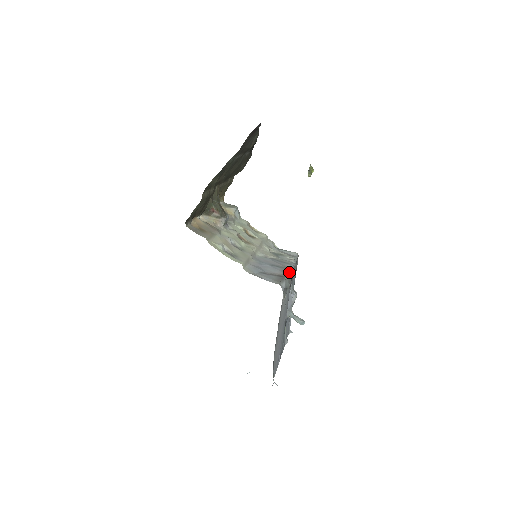
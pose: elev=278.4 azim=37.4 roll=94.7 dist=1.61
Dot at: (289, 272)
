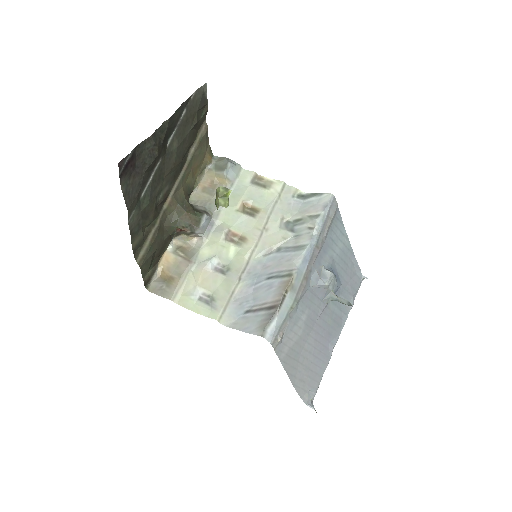
Dot at: (293, 279)
